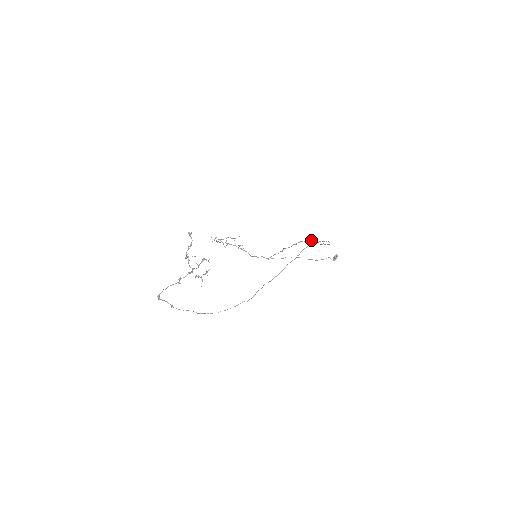
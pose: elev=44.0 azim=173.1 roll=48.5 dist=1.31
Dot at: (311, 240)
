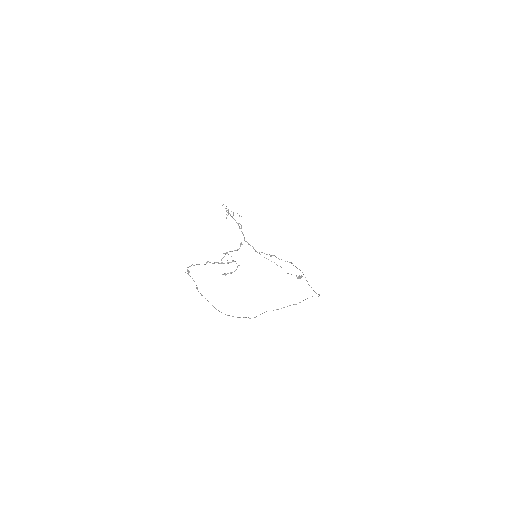
Dot at: (302, 272)
